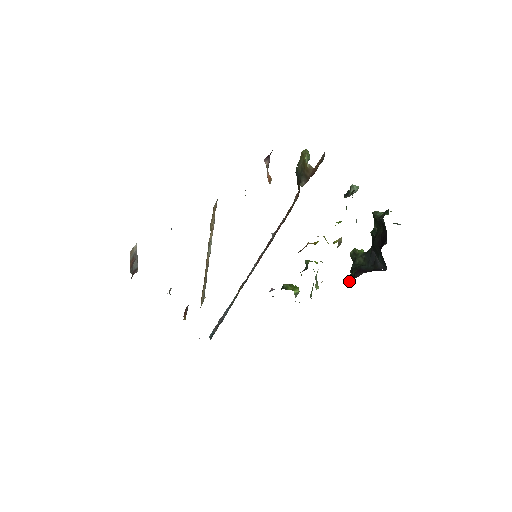
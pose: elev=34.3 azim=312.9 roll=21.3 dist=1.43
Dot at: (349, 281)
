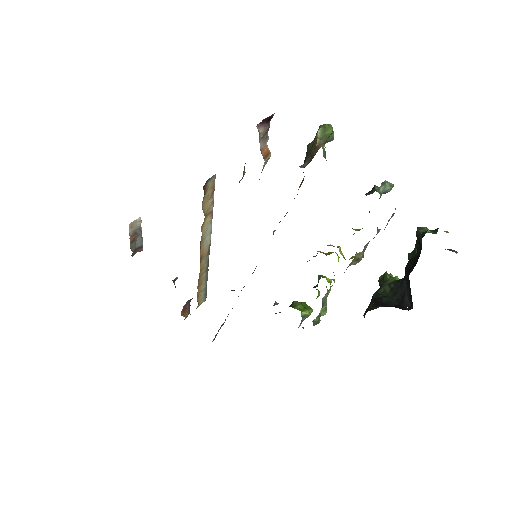
Dot at: occluded
